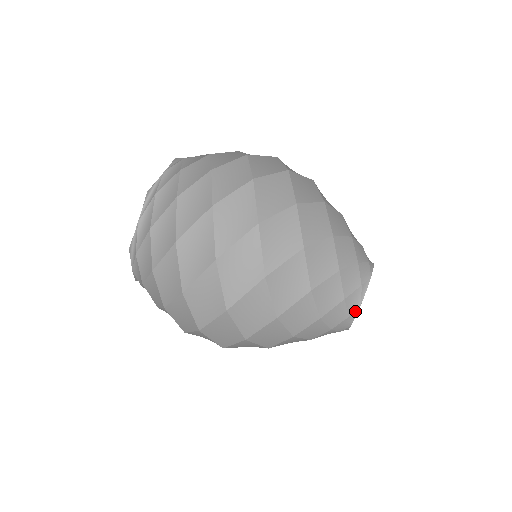
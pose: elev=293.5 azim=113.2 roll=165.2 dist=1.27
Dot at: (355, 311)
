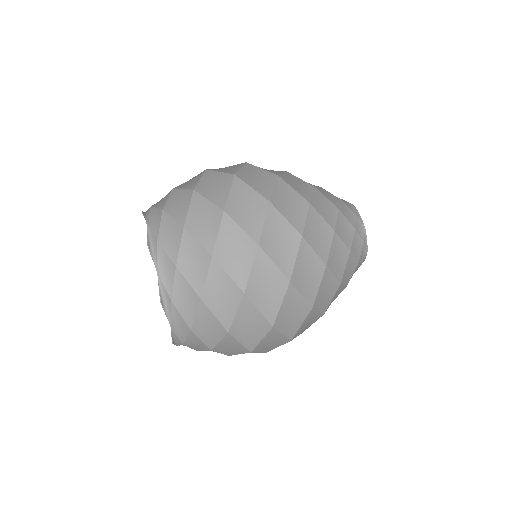
Dot at: (356, 212)
